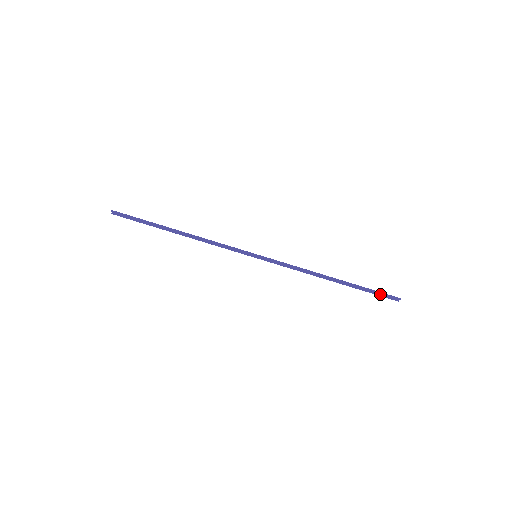
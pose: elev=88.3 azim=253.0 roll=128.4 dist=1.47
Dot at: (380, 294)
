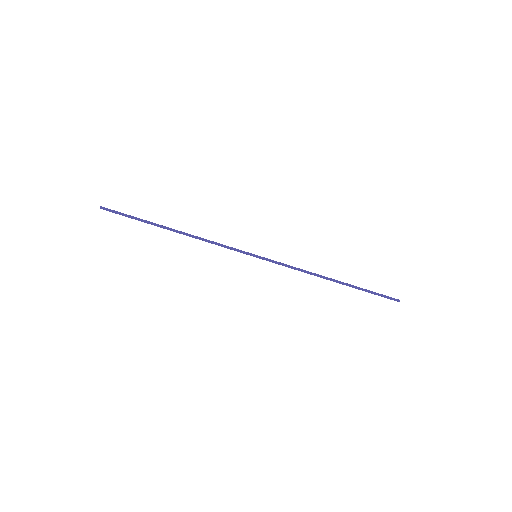
Dot at: (380, 294)
